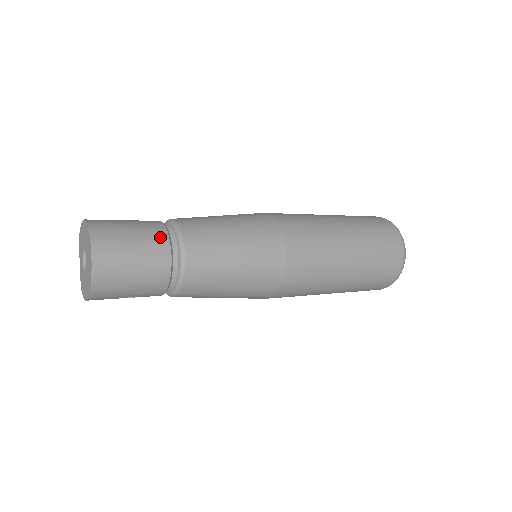
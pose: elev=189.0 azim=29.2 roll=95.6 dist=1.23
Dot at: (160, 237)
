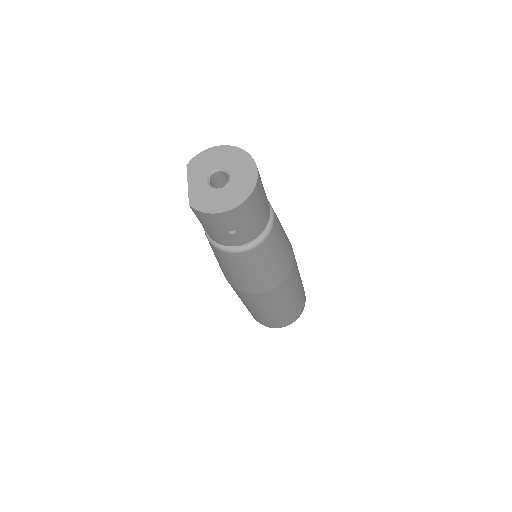
Dot at: occluded
